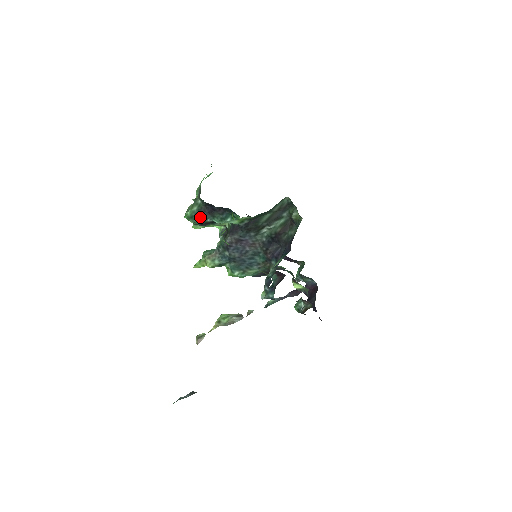
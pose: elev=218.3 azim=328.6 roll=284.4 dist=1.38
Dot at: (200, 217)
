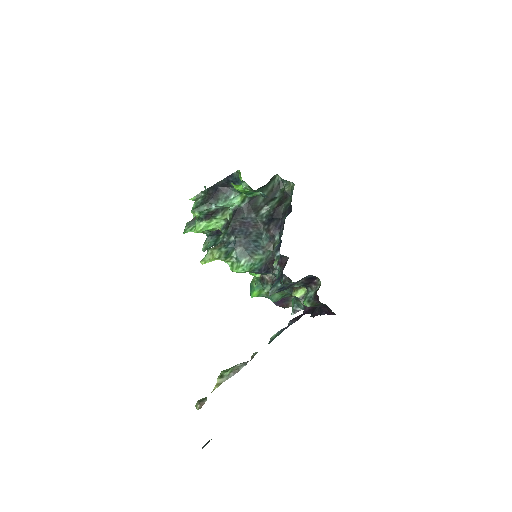
Dot at: (205, 204)
